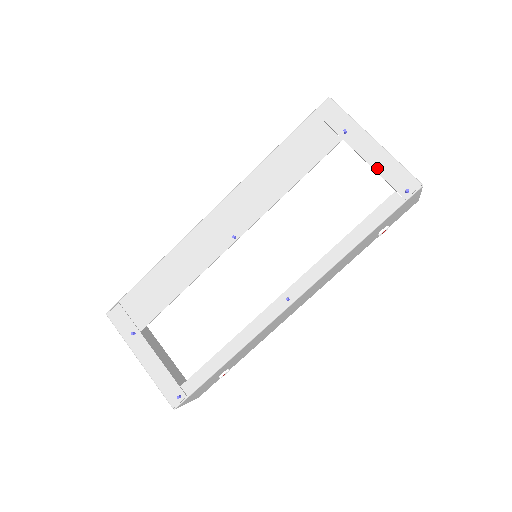
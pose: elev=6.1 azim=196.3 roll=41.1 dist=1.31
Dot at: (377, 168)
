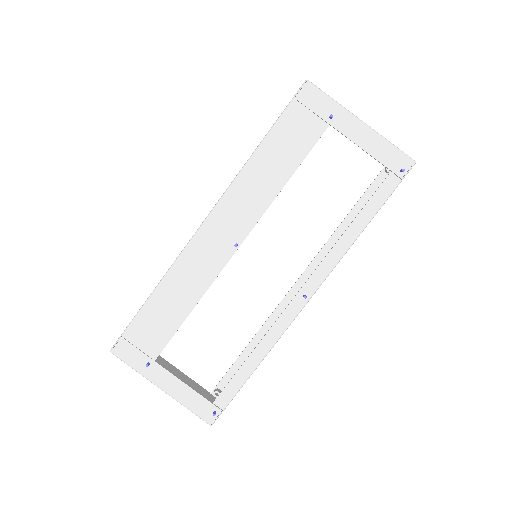
Dot at: (369, 151)
